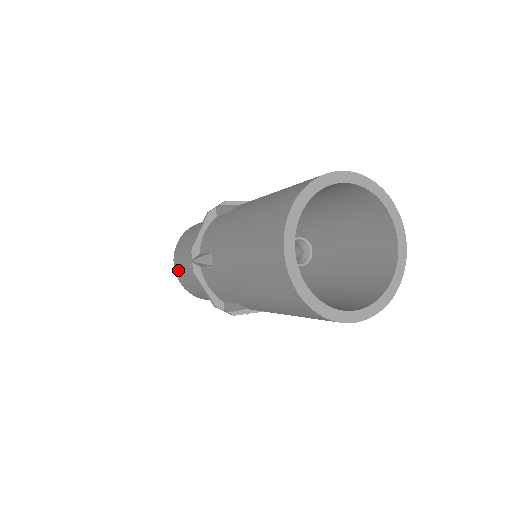
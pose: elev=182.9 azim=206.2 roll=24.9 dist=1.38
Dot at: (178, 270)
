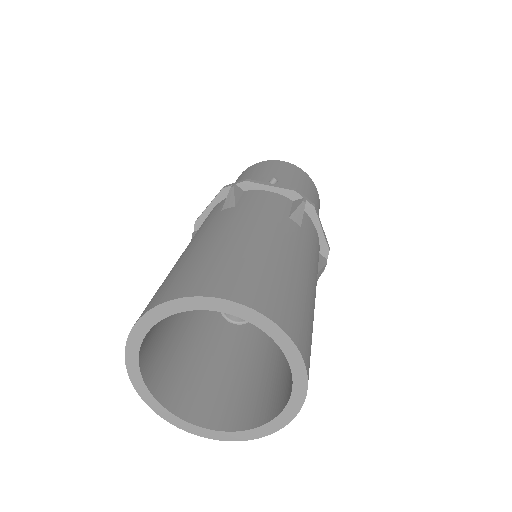
Dot at: occluded
